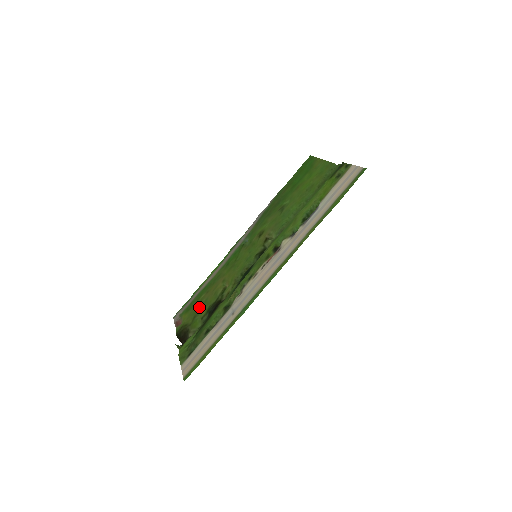
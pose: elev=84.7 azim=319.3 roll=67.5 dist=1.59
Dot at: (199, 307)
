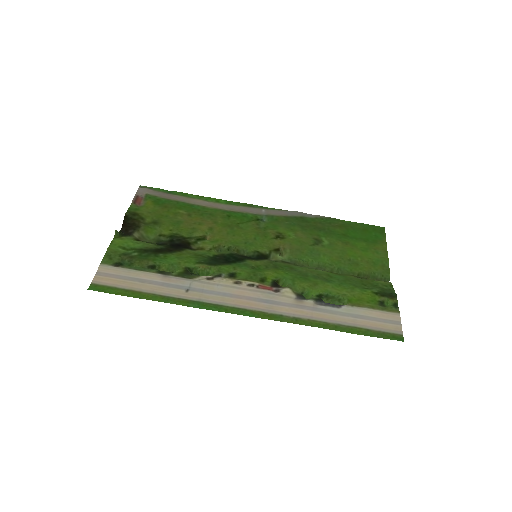
Dot at: (169, 218)
